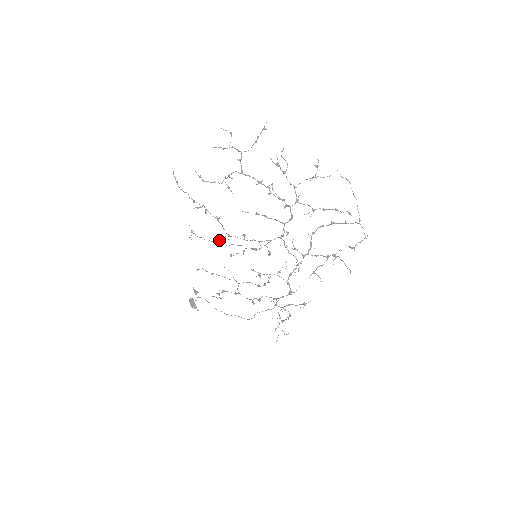
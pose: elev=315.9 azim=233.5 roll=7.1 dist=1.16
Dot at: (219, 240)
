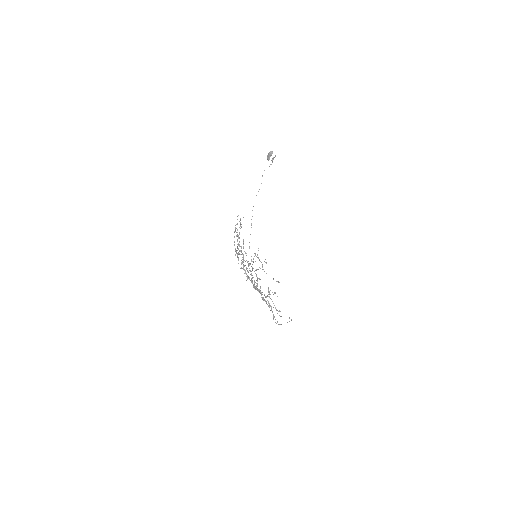
Dot at: occluded
